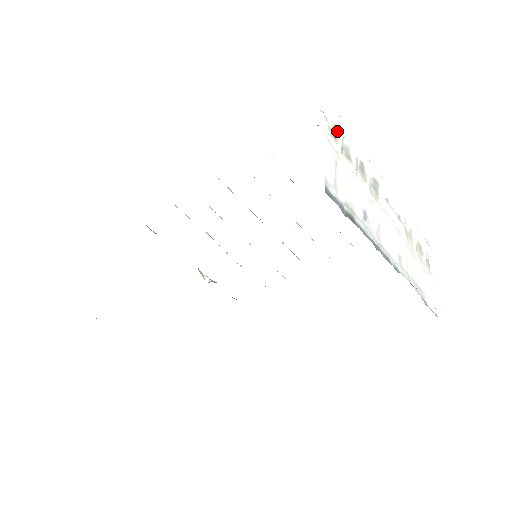
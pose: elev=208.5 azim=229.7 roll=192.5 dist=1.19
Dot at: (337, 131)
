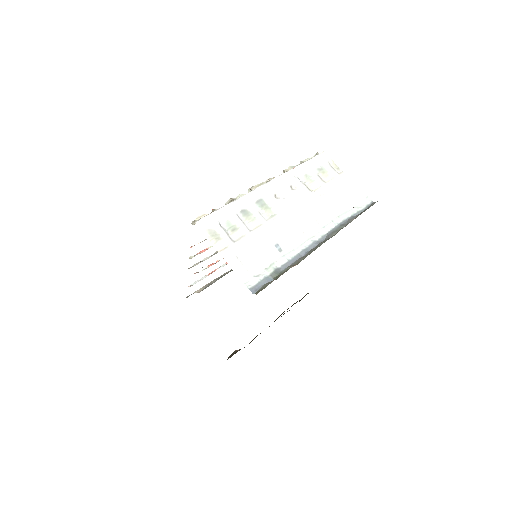
Dot at: (213, 228)
